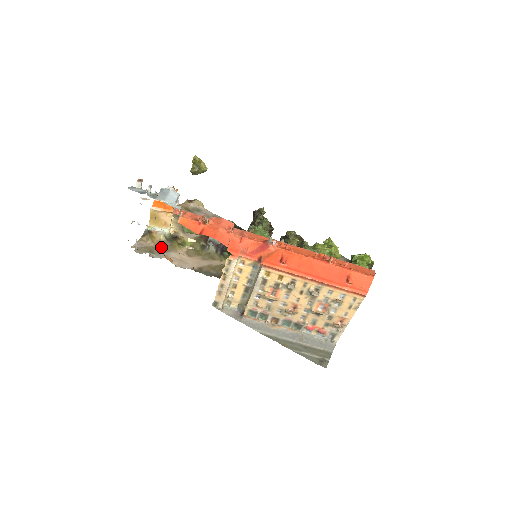
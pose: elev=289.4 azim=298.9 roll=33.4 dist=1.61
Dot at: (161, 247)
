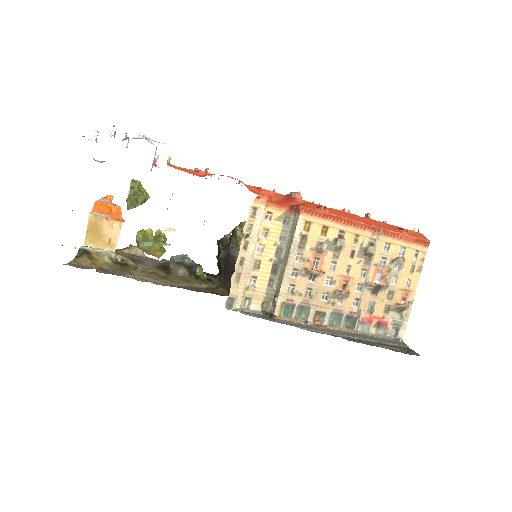
Dot at: (109, 269)
